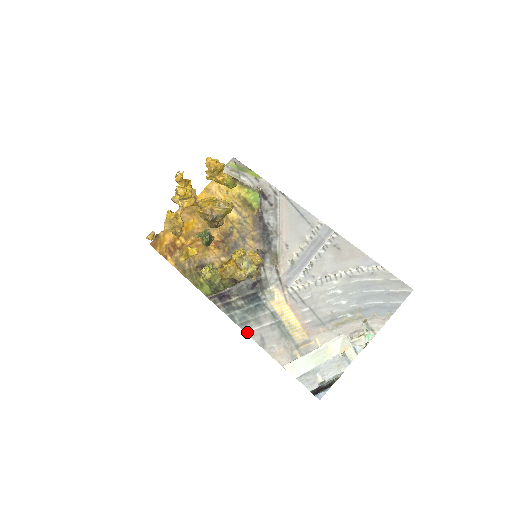
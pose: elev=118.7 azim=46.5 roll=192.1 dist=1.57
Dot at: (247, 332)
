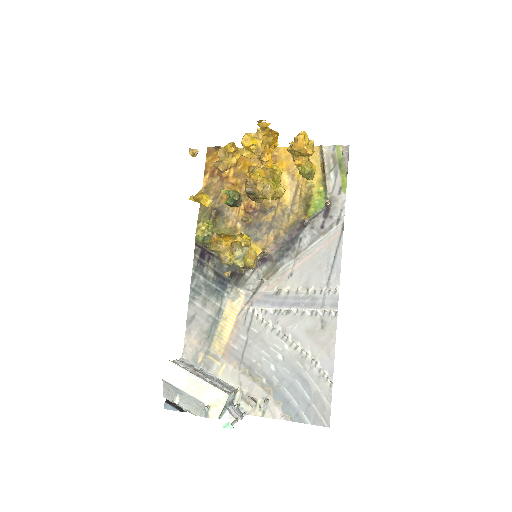
Dot at: (190, 300)
